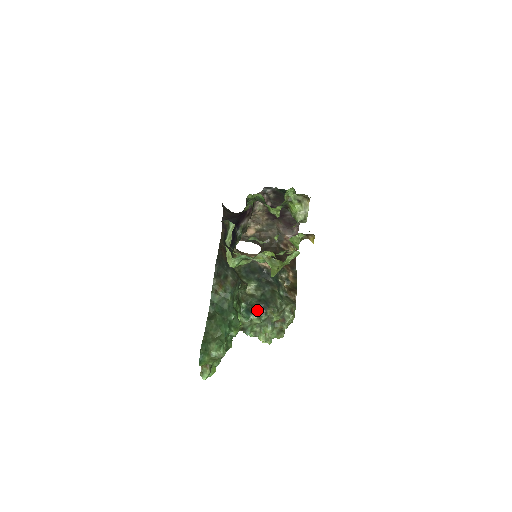
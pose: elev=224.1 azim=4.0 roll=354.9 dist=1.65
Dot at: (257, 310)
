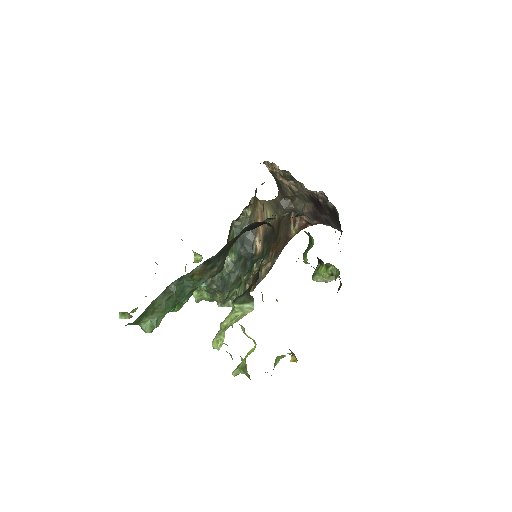
Dot at: (212, 284)
